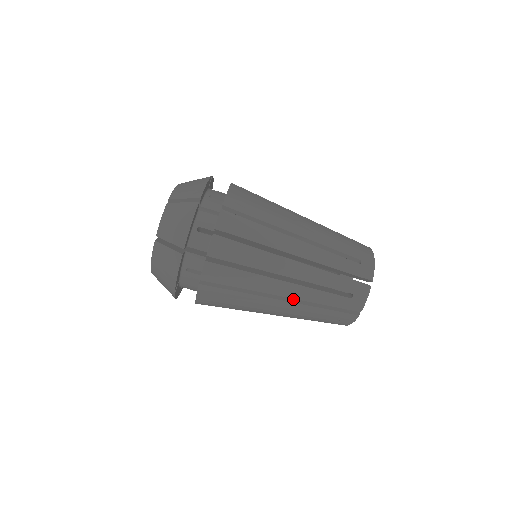
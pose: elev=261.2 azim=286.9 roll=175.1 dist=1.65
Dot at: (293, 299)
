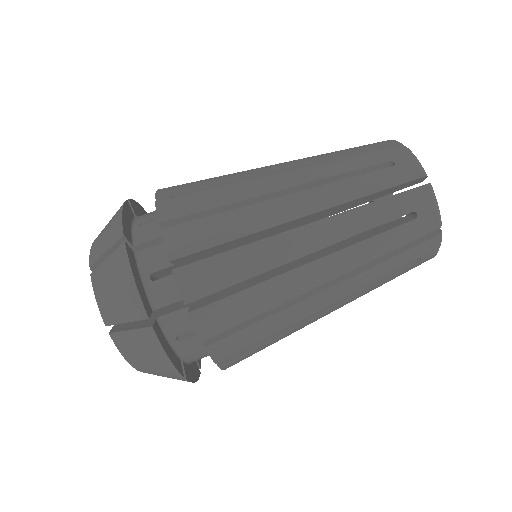
Dot at: (324, 220)
